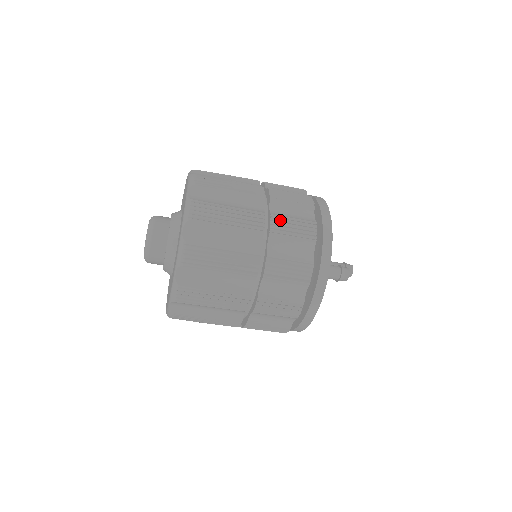
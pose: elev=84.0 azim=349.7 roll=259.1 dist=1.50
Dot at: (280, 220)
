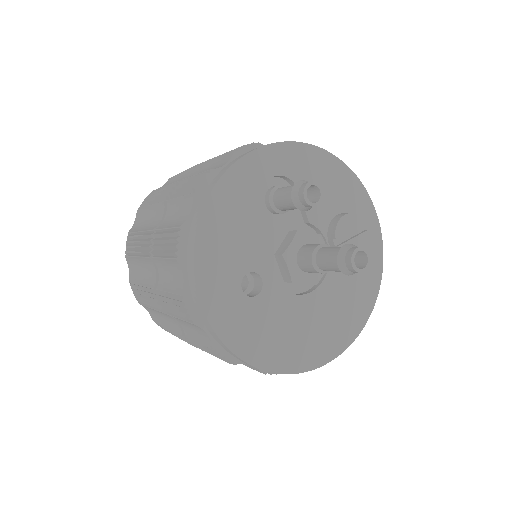
Dot at: occluded
